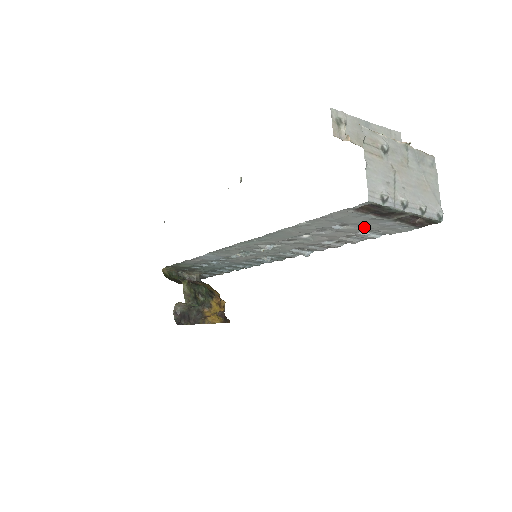
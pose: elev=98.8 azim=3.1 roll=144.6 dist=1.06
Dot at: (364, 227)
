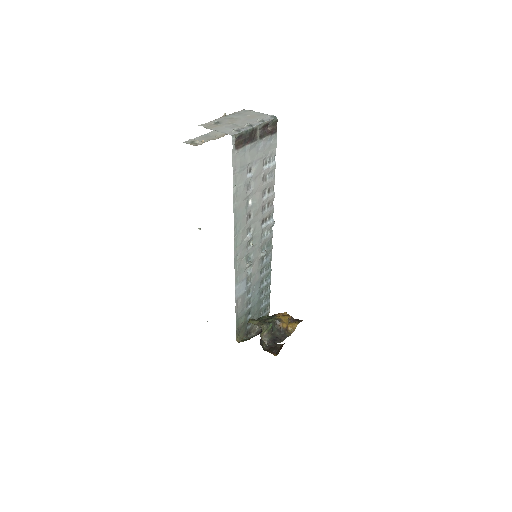
Dot at: (258, 161)
